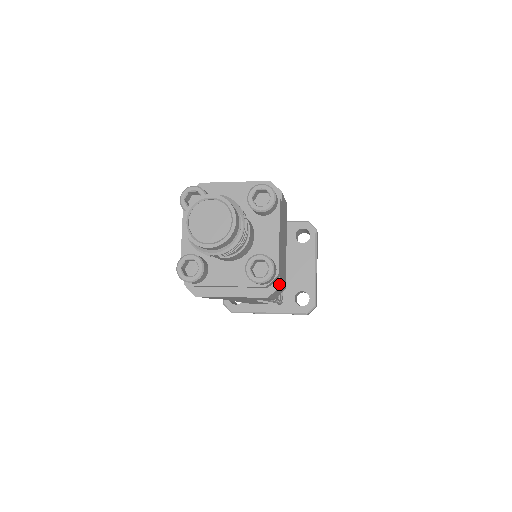
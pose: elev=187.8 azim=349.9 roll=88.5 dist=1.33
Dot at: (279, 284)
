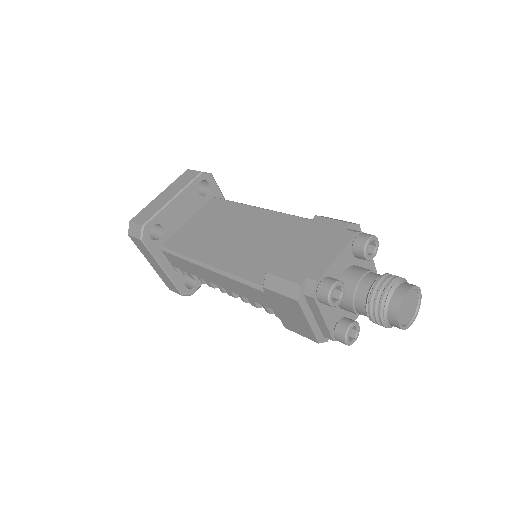
Dot at: occluded
